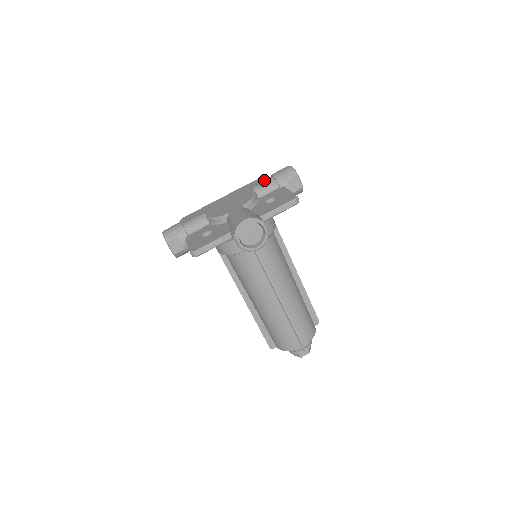
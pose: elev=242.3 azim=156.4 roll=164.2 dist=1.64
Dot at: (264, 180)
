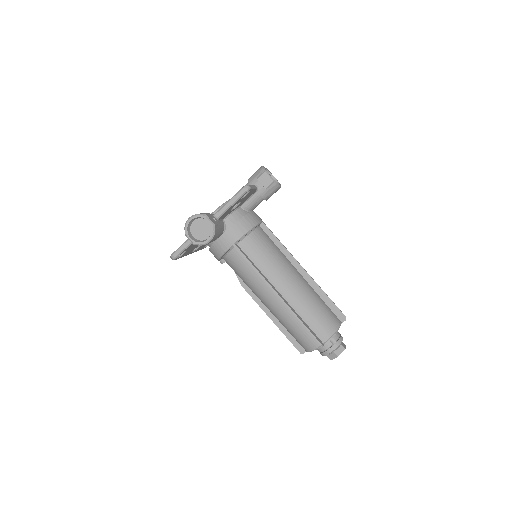
Dot at: occluded
